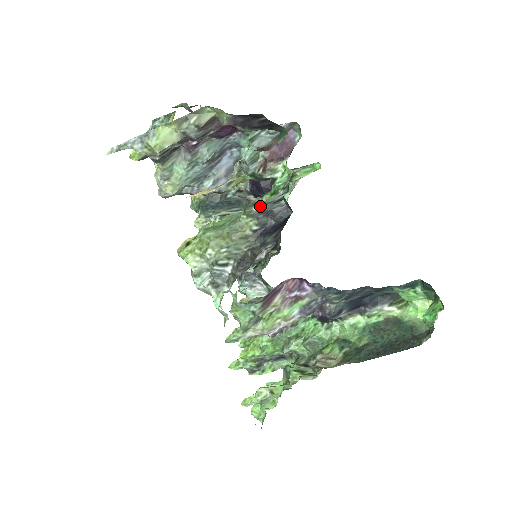
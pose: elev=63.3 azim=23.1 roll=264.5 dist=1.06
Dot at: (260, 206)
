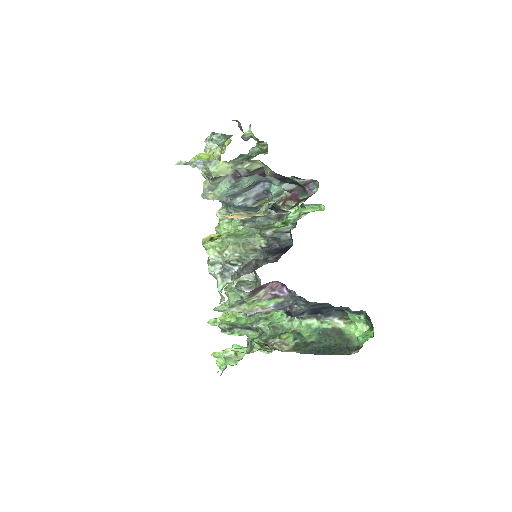
Dot at: (272, 232)
